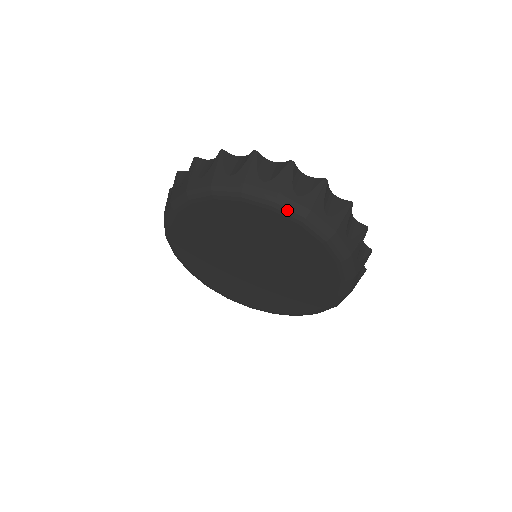
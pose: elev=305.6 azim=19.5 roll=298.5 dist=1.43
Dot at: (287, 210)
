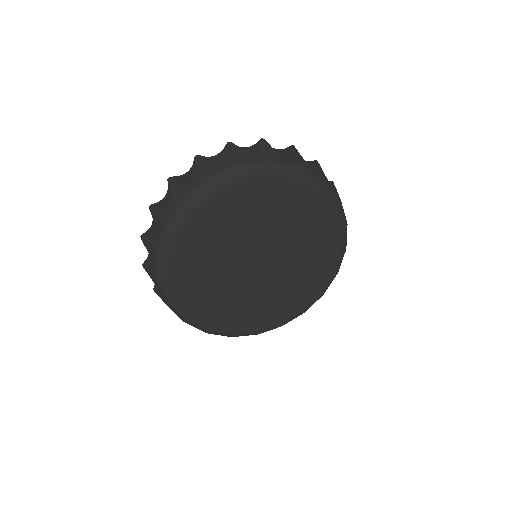
Dot at: (312, 178)
